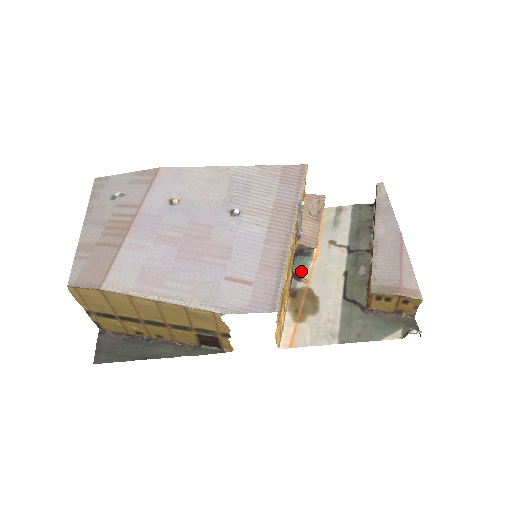
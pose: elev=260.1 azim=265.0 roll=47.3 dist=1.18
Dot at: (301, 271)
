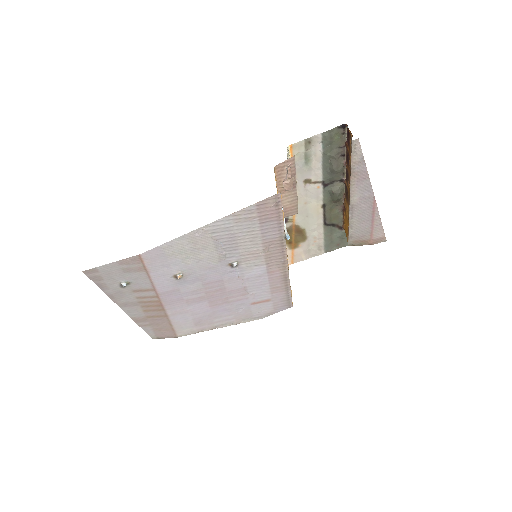
Dot at: occluded
